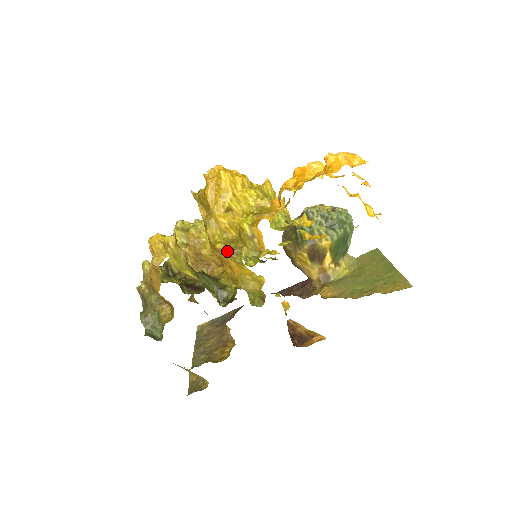
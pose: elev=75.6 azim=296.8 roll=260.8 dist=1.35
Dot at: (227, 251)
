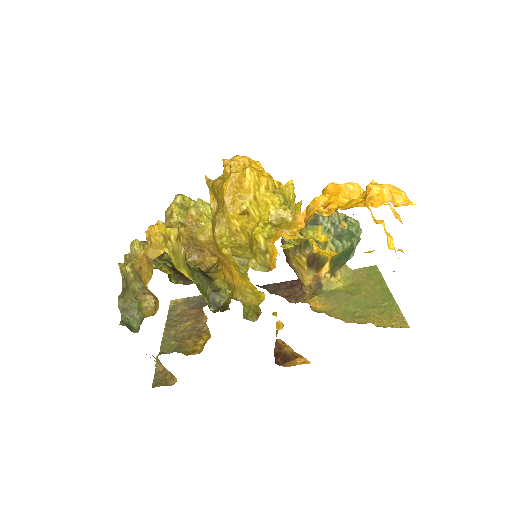
Dot at: (233, 258)
